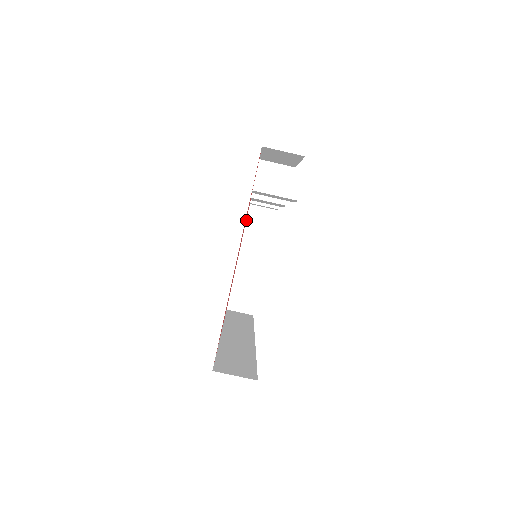
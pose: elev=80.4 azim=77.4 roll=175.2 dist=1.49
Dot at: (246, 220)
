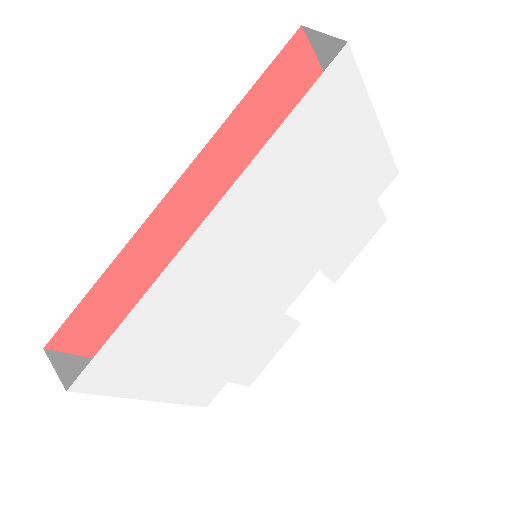
Dot at: occluded
